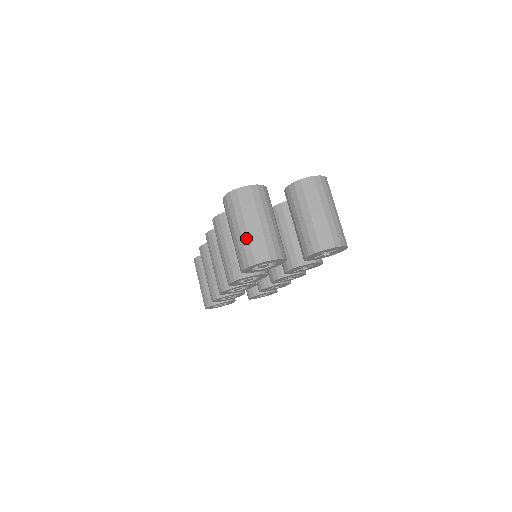
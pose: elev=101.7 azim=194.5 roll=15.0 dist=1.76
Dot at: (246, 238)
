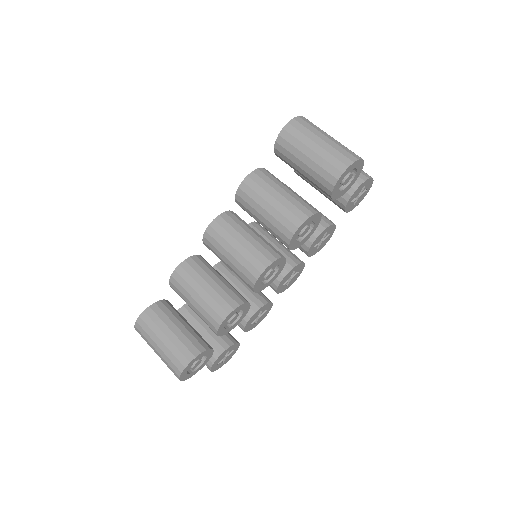
Dot at: (335, 144)
